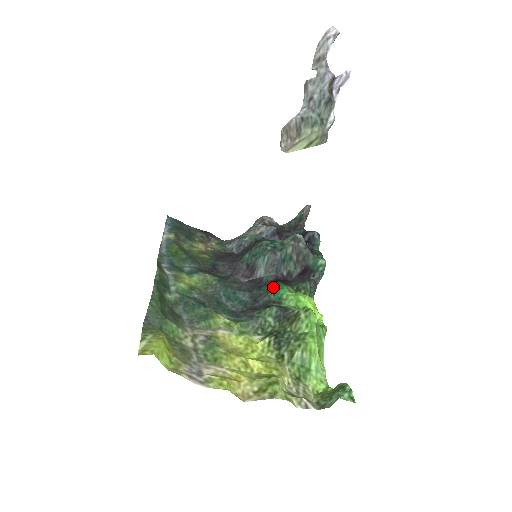
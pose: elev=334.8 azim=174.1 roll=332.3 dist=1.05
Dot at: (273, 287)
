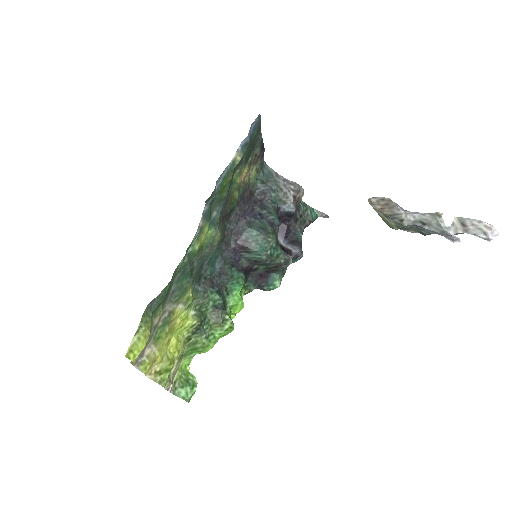
Dot at: (238, 277)
